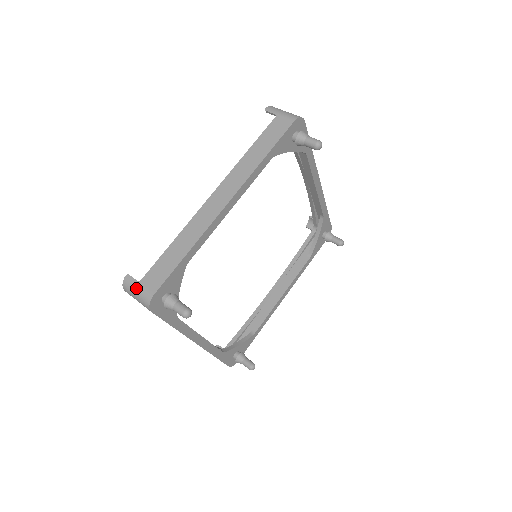
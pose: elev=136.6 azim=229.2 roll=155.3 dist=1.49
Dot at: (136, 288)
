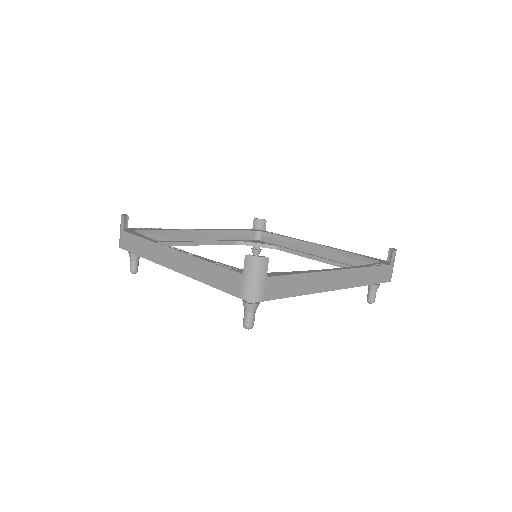
Dot at: (120, 230)
